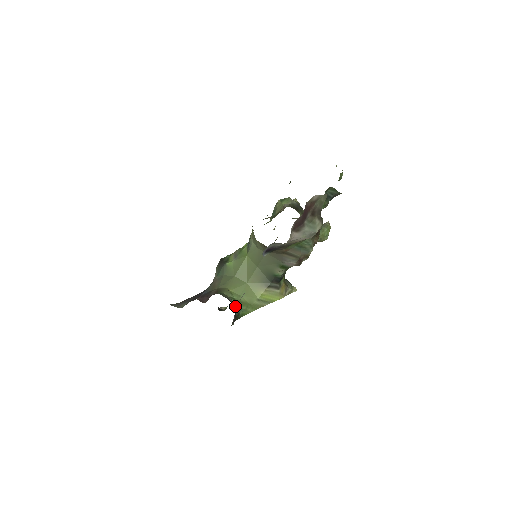
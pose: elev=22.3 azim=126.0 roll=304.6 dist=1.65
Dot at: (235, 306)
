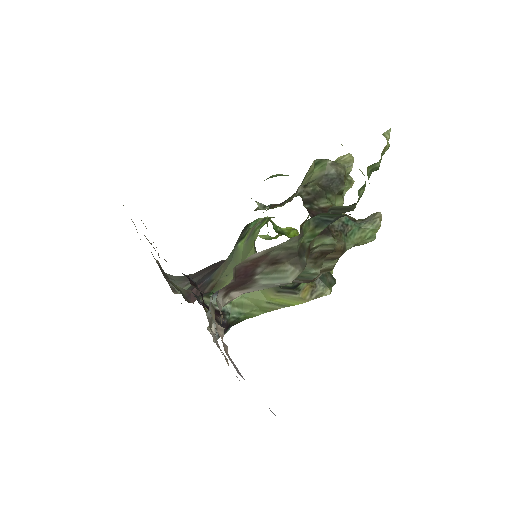
Dot at: (229, 312)
